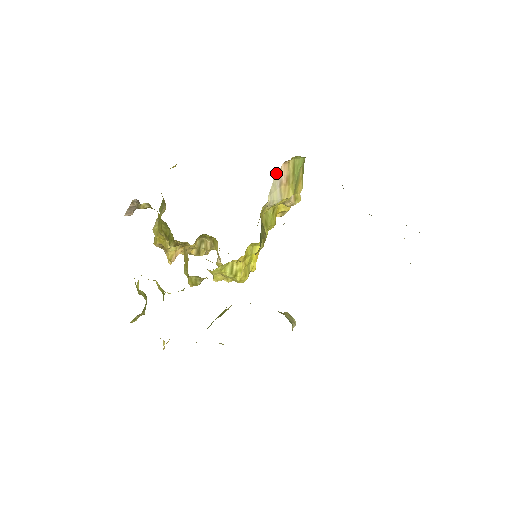
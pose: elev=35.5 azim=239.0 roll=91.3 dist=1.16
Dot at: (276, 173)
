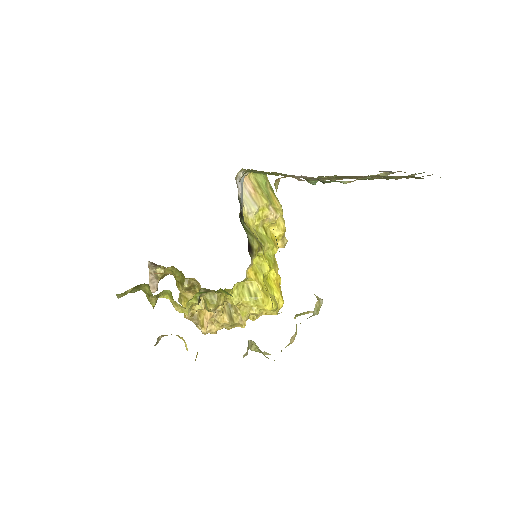
Dot at: occluded
